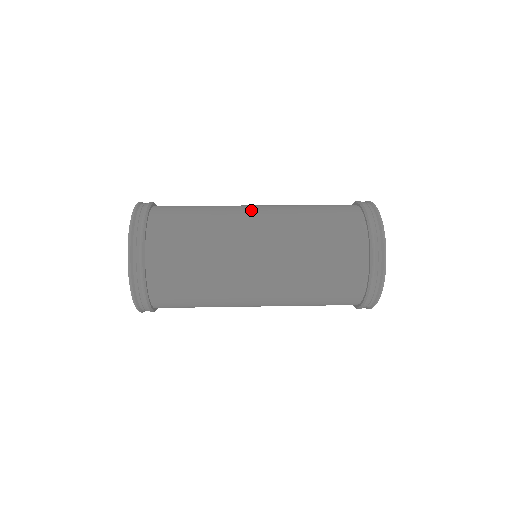
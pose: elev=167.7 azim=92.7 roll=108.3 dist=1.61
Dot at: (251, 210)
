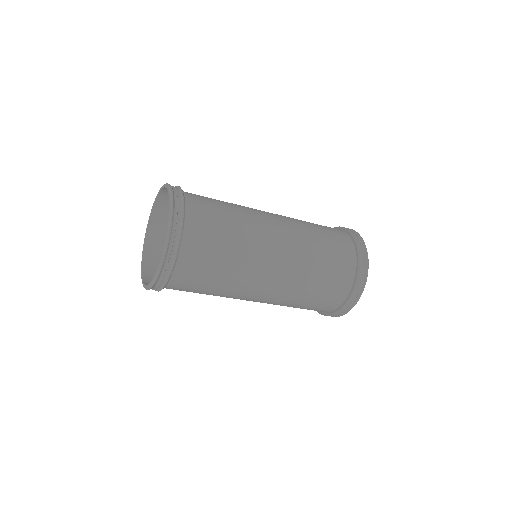
Dot at: (269, 216)
